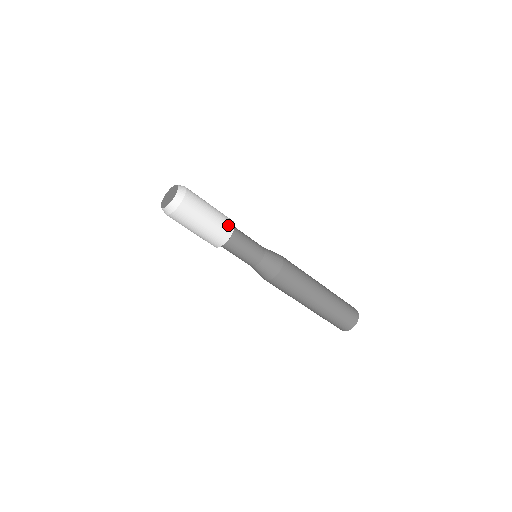
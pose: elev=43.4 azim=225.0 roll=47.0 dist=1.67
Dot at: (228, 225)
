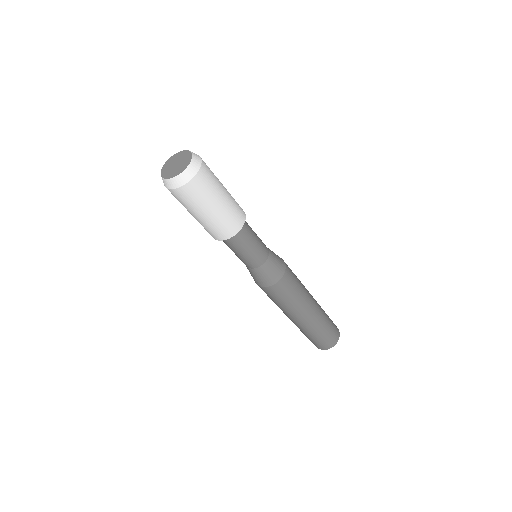
Dot at: (232, 227)
